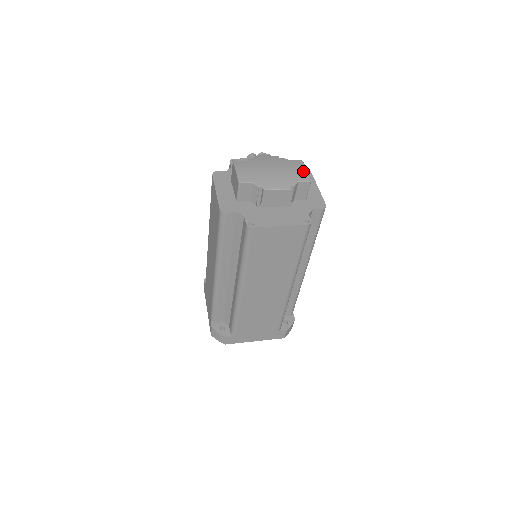
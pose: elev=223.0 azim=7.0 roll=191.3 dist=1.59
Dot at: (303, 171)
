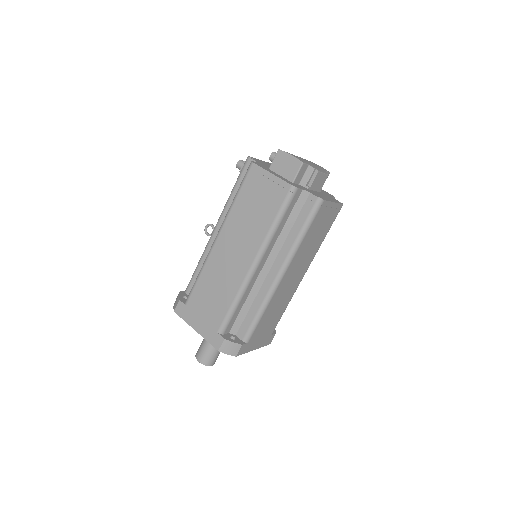
Dot at: (320, 166)
